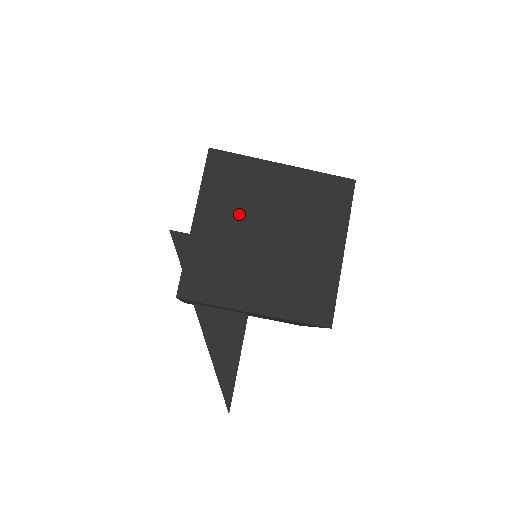
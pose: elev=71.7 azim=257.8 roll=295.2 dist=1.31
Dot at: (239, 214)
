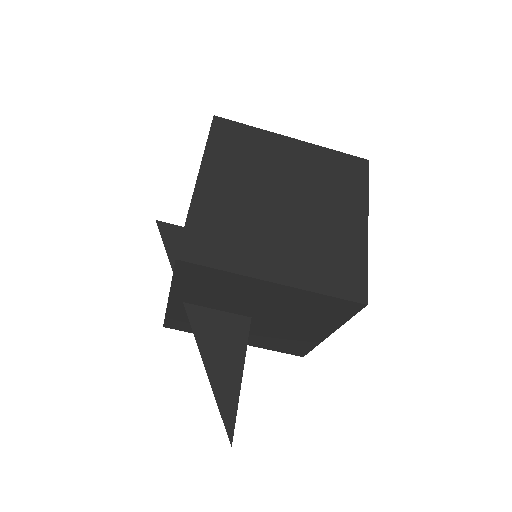
Dot at: (249, 178)
